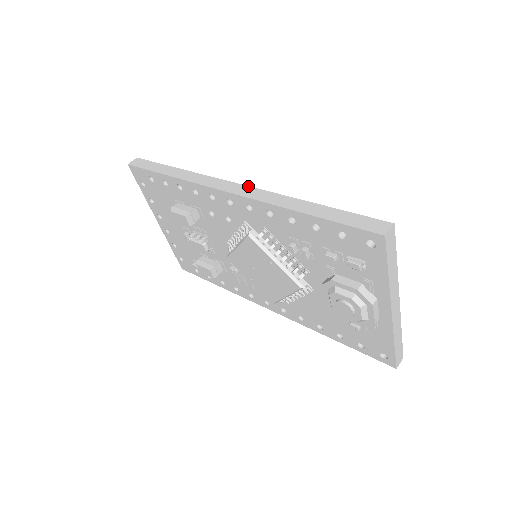
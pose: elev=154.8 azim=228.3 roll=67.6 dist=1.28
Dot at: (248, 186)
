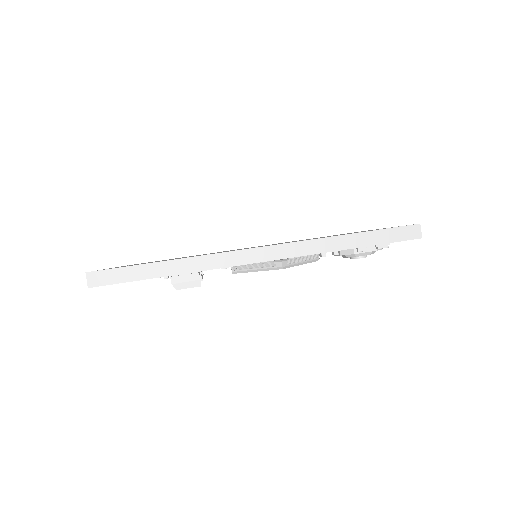
Dot at: (276, 245)
